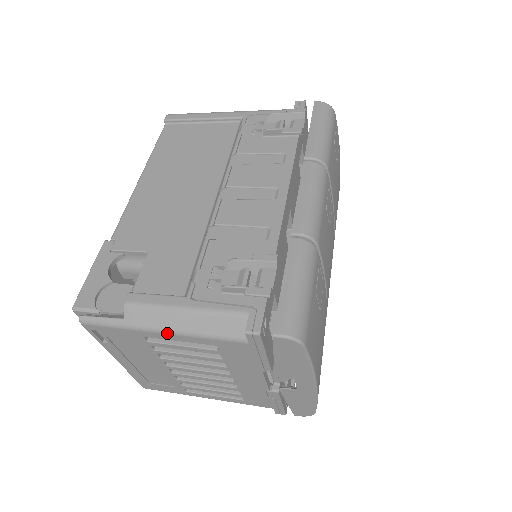
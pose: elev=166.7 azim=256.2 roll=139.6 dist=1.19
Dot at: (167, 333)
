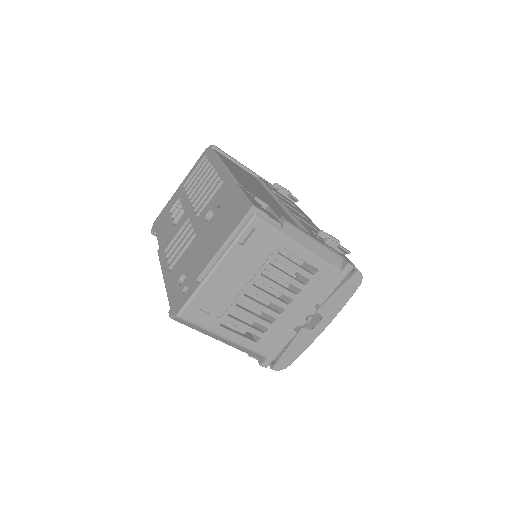
Dot at: (304, 249)
